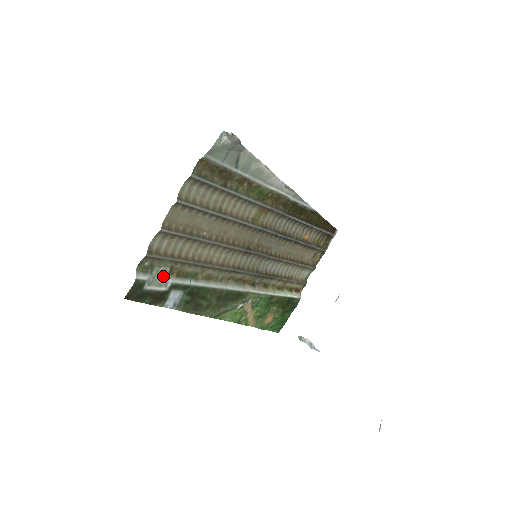
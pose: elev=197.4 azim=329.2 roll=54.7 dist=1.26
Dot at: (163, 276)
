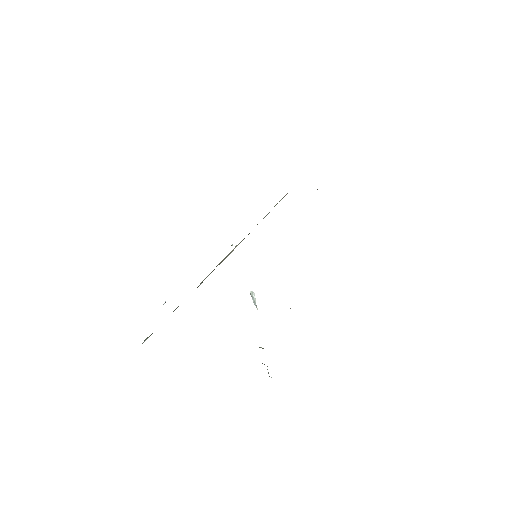
Dot at: occluded
